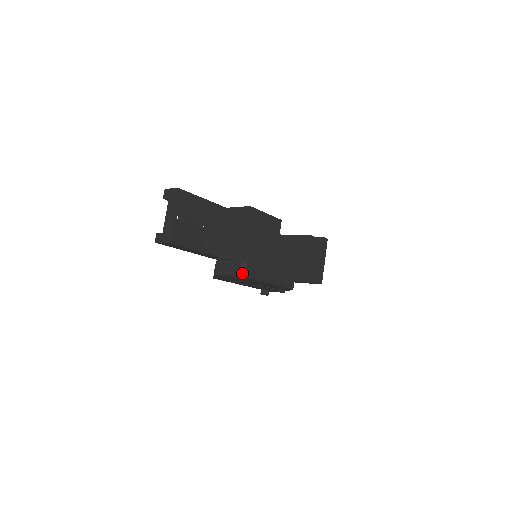
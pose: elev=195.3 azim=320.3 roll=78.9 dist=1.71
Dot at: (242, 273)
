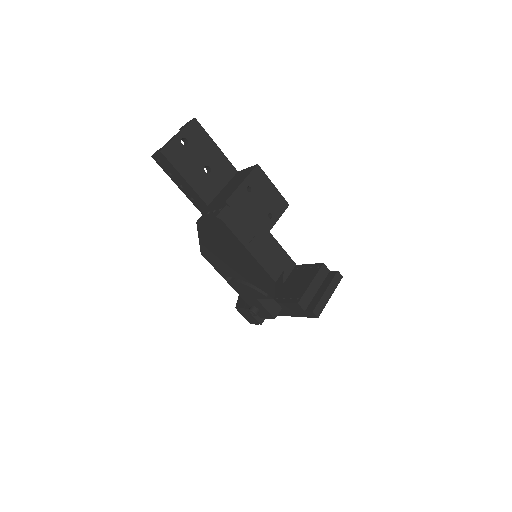
Dot at: (220, 215)
